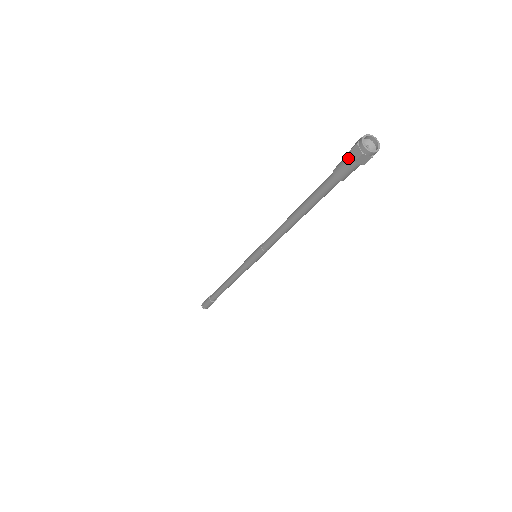
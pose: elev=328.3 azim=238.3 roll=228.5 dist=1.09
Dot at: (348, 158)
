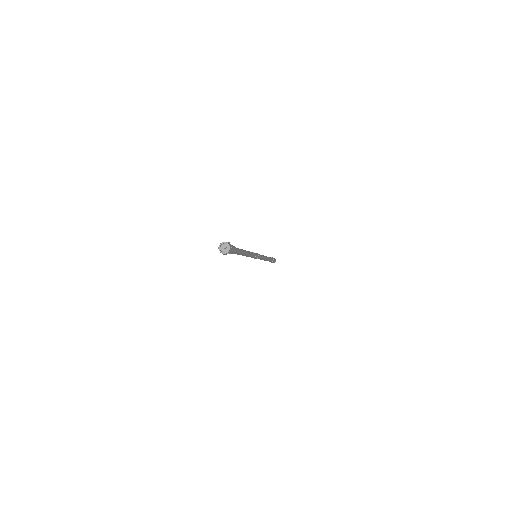
Dot at: occluded
